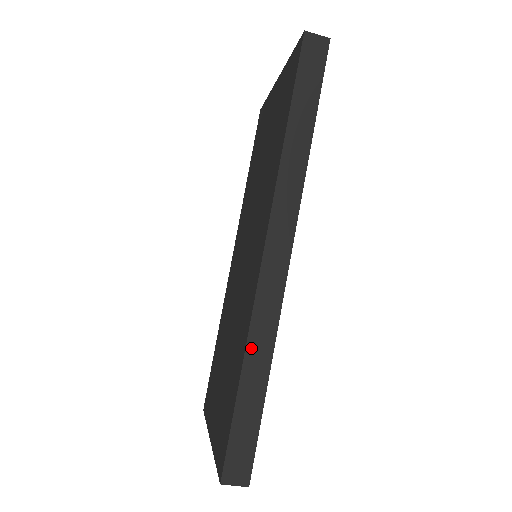
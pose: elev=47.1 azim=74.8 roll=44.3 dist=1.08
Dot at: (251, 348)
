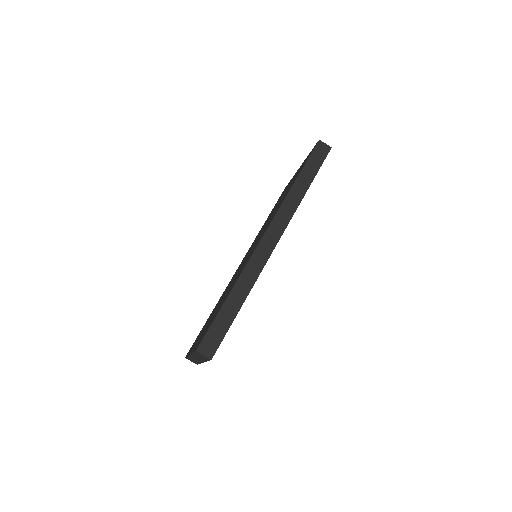
Dot at: (239, 282)
